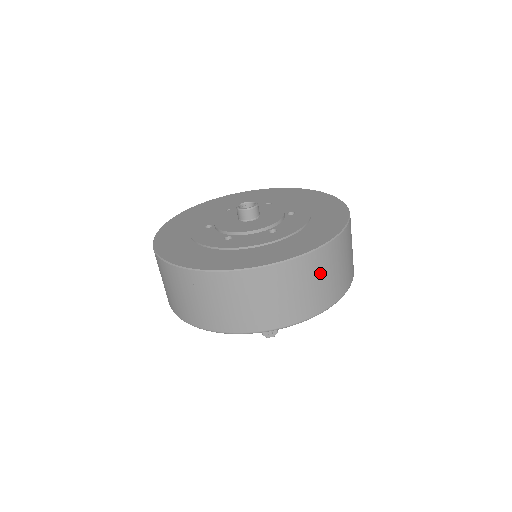
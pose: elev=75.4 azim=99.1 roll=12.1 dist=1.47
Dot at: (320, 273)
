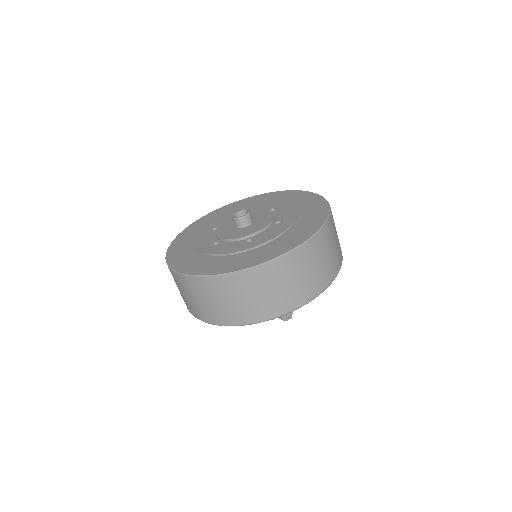
Dot at: (334, 235)
